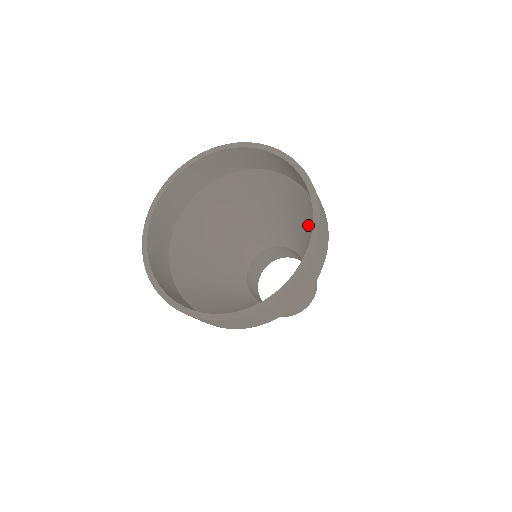
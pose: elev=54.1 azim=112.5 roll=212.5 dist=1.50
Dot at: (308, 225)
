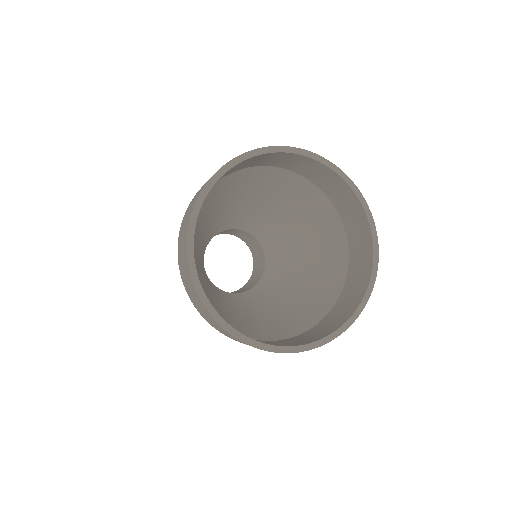
Dot at: (314, 251)
